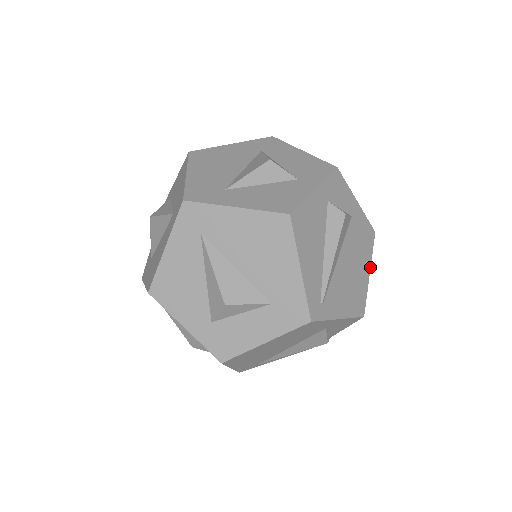
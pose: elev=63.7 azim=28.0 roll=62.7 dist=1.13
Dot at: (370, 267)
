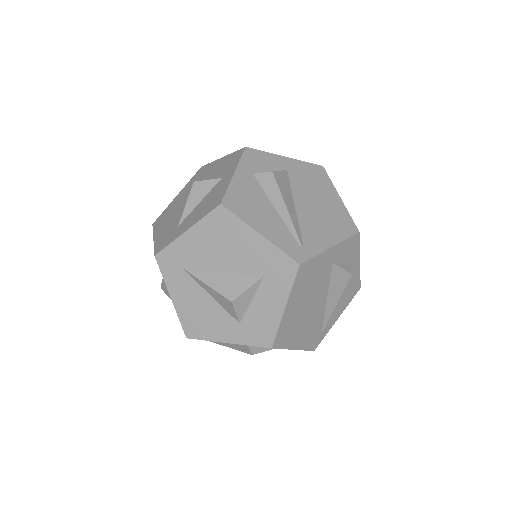
Dot at: (337, 193)
